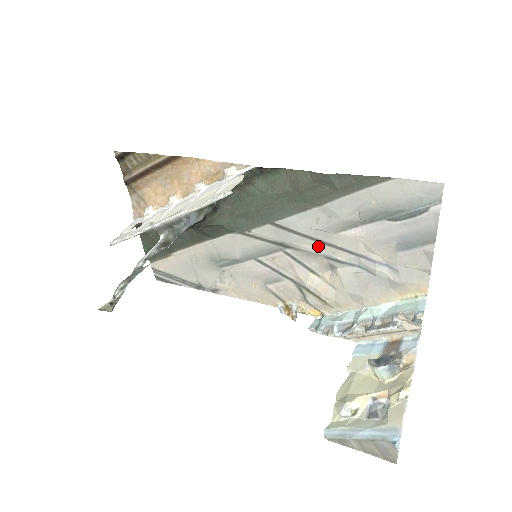
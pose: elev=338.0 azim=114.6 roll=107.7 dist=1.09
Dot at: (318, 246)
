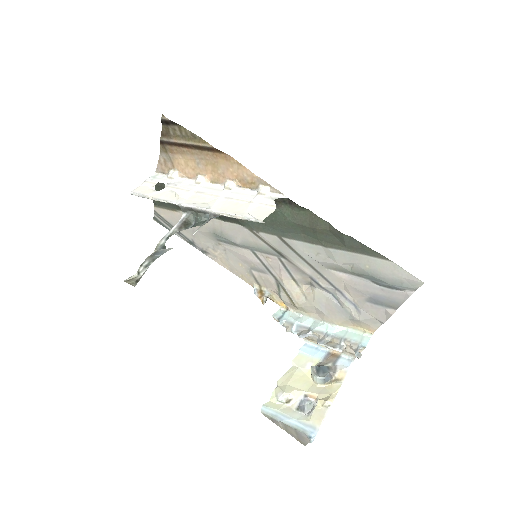
Dot at: (309, 268)
